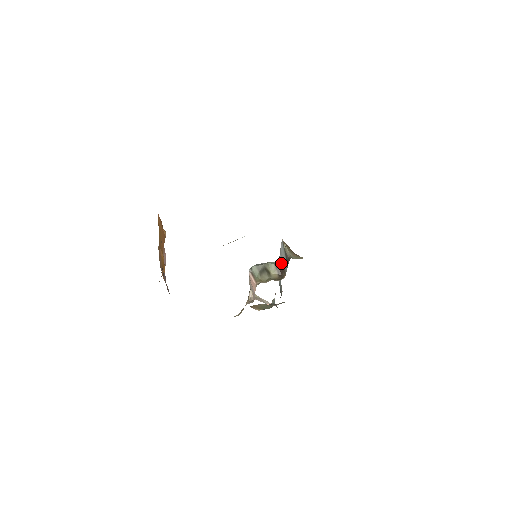
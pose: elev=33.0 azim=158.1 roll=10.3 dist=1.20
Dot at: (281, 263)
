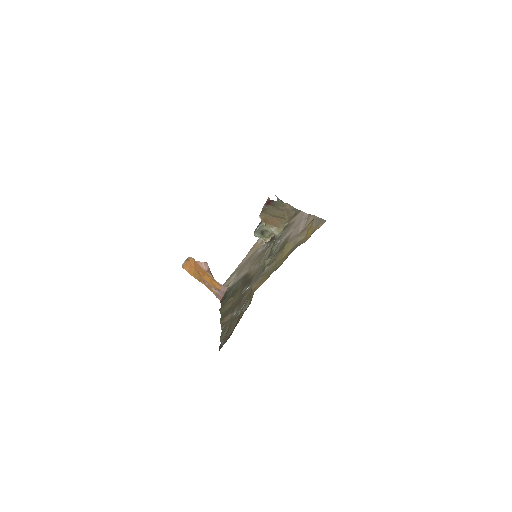
Dot at: occluded
